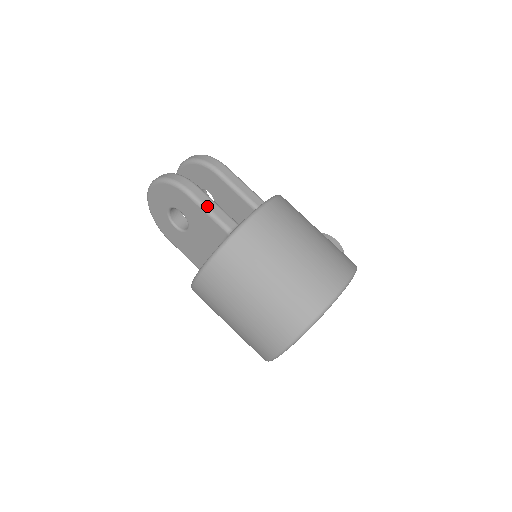
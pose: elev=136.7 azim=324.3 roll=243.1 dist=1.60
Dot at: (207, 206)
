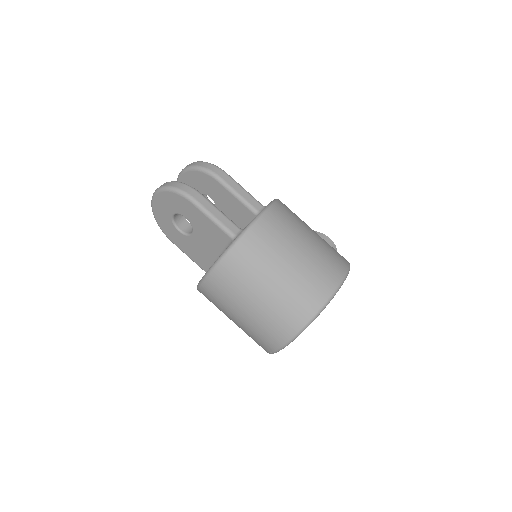
Dot at: (211, 213)
